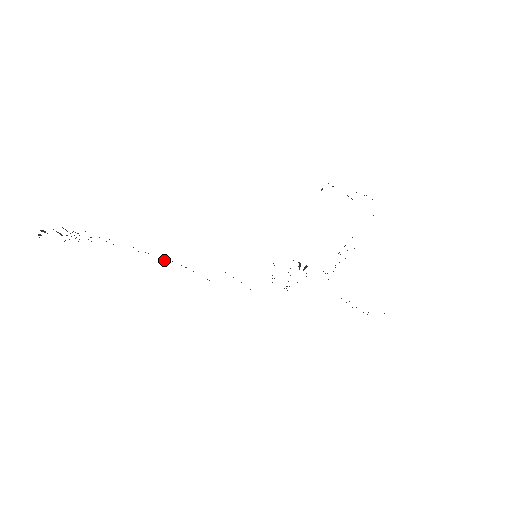
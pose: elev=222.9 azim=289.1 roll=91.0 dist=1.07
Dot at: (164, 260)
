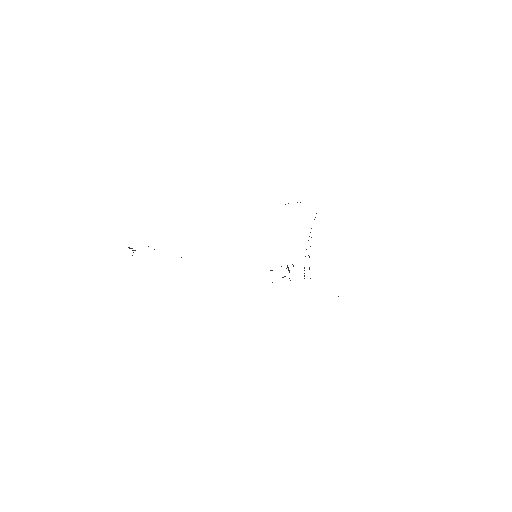
Dot at: occluded
